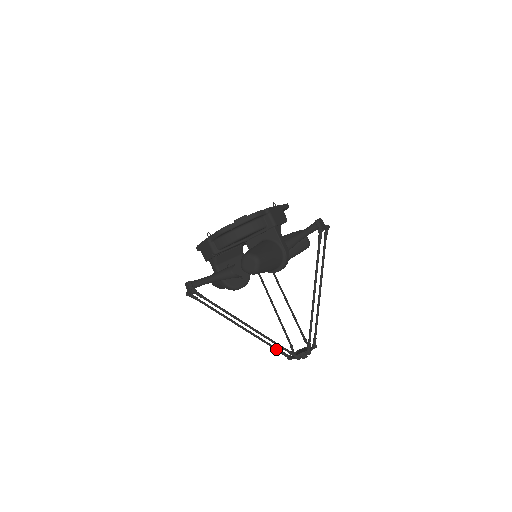
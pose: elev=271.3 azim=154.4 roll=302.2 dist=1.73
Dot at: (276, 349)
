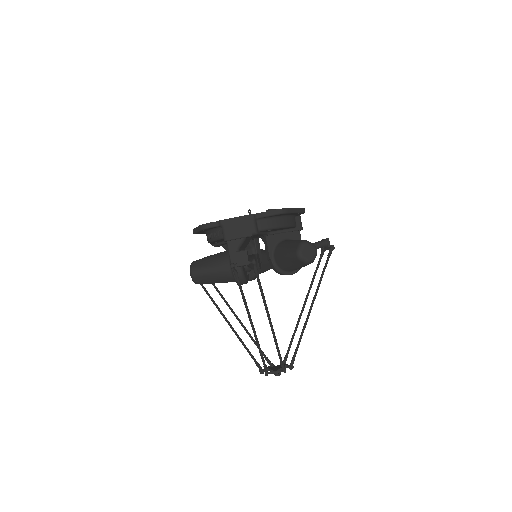
Dot at: (264, 360)
